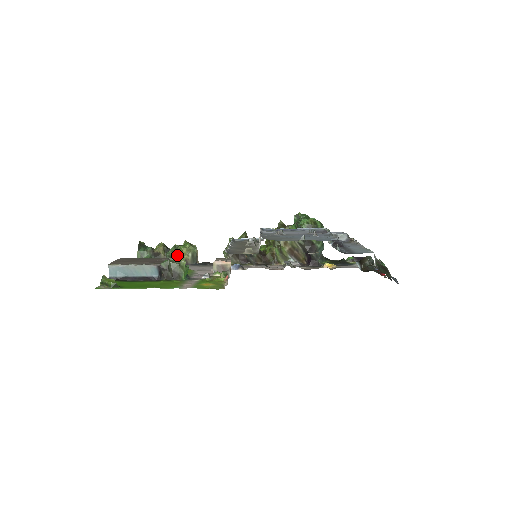
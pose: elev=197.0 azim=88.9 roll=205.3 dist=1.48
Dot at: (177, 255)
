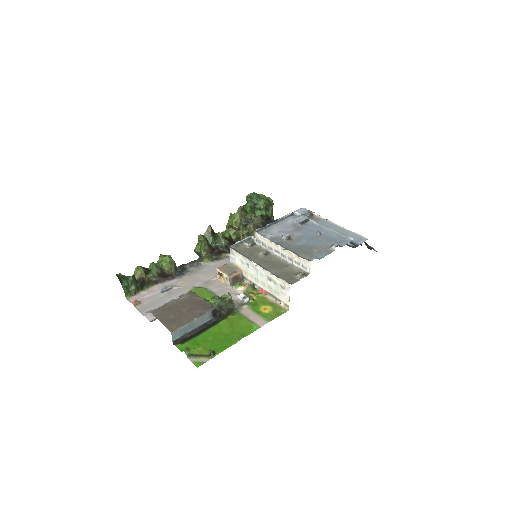
Dot at: (162, 273)
